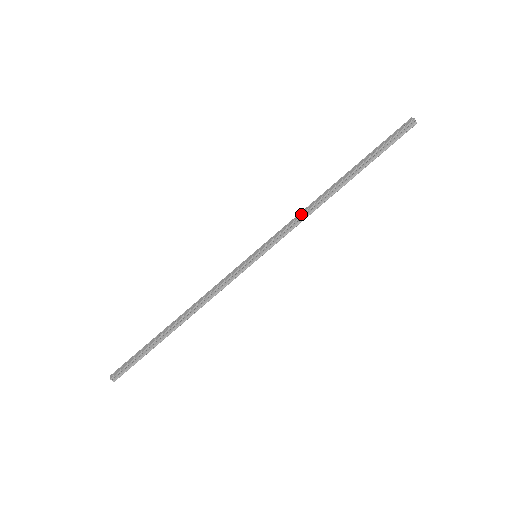
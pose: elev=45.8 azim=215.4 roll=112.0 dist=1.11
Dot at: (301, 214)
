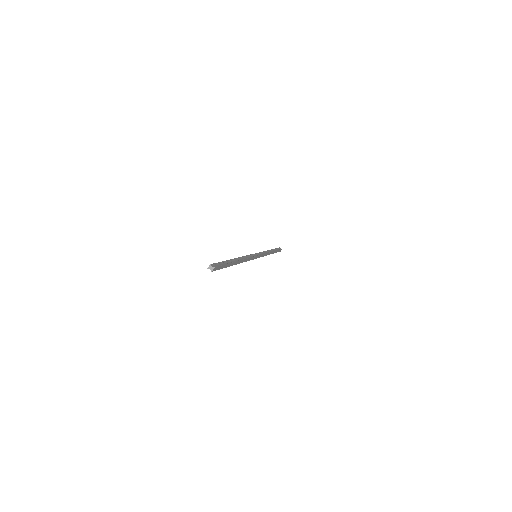
Dot at: occluded
